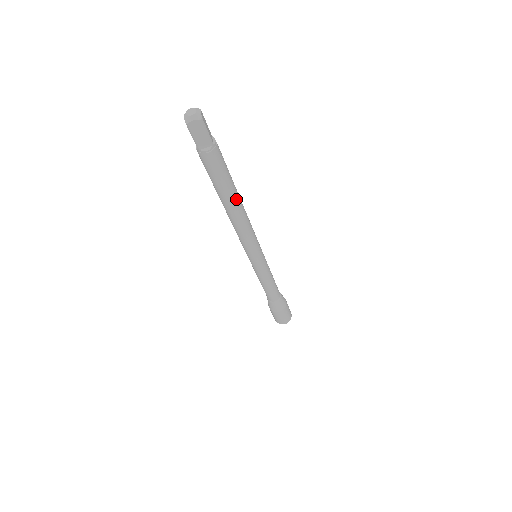
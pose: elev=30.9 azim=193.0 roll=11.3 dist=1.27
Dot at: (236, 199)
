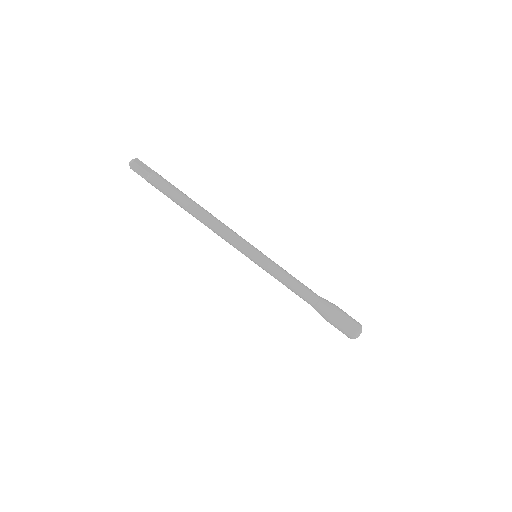
Dot at: (192, 206)
